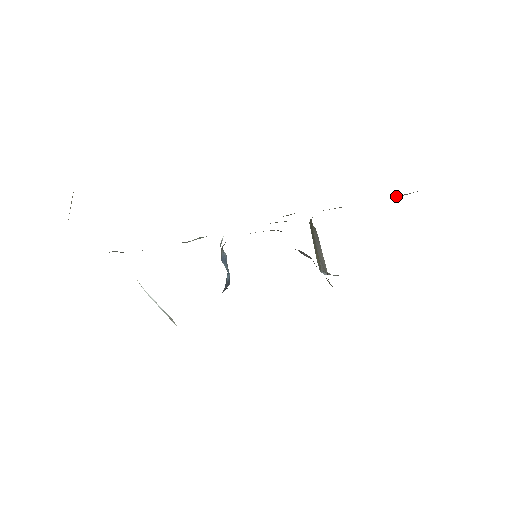
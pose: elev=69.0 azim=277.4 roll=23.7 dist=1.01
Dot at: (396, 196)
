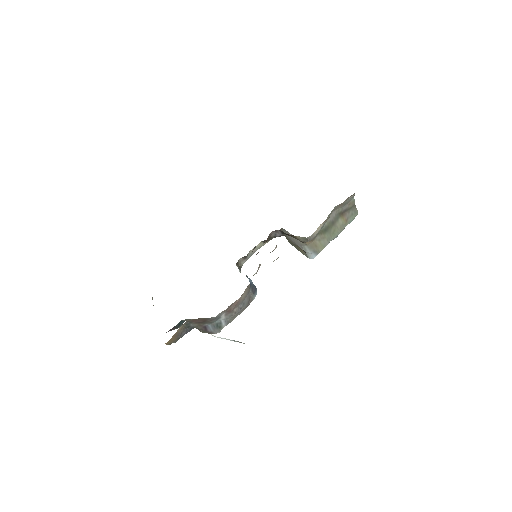
Dot at: occluded
